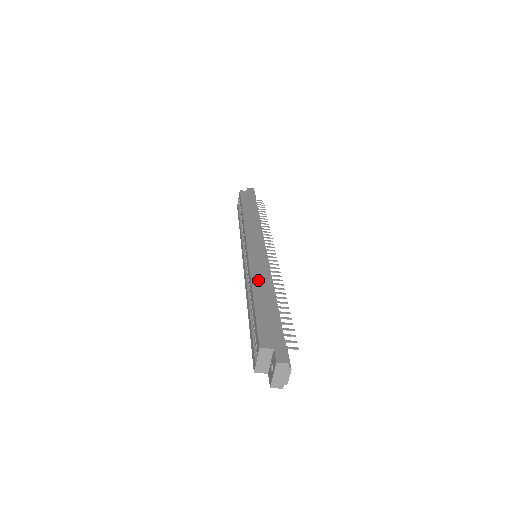
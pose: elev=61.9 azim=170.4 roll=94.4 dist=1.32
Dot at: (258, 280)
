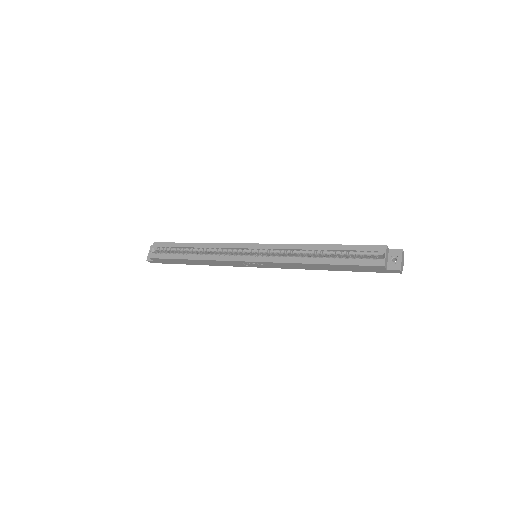
Dot at: occluded
